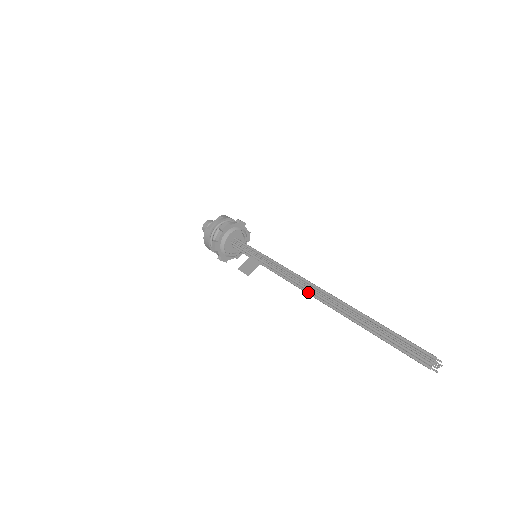
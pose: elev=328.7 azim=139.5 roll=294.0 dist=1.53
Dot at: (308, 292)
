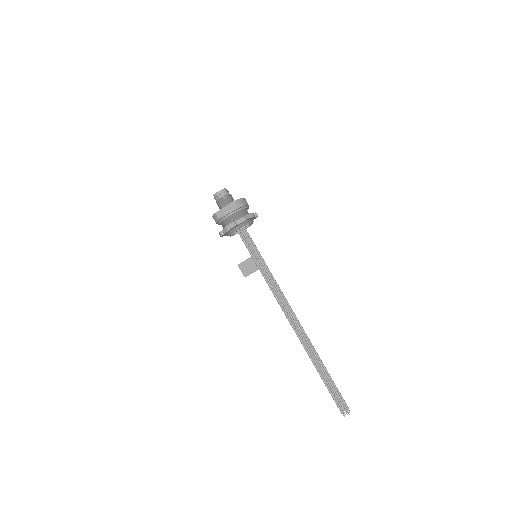
Dot at: (287, 315)
